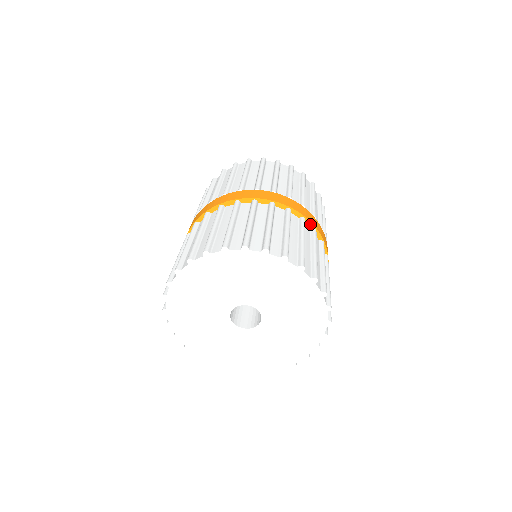
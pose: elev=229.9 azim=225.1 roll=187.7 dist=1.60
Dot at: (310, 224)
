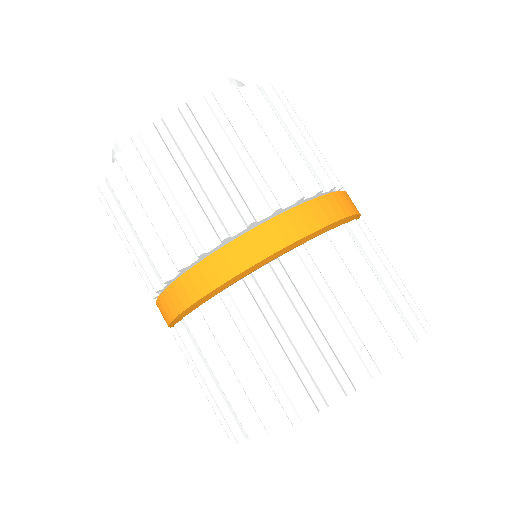
Dot at: (287, 247)
